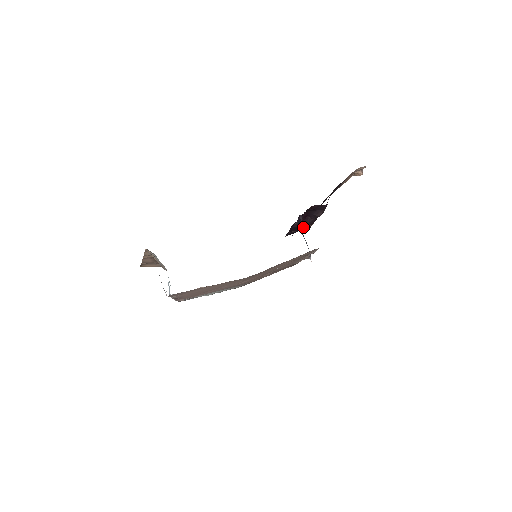
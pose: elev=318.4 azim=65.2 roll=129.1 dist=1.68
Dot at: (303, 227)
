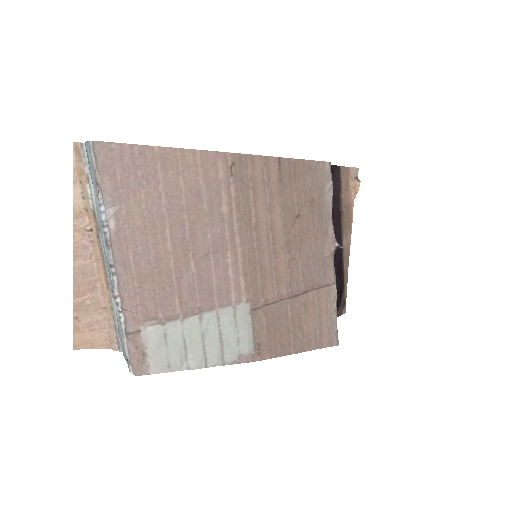
Dot at: occluded
